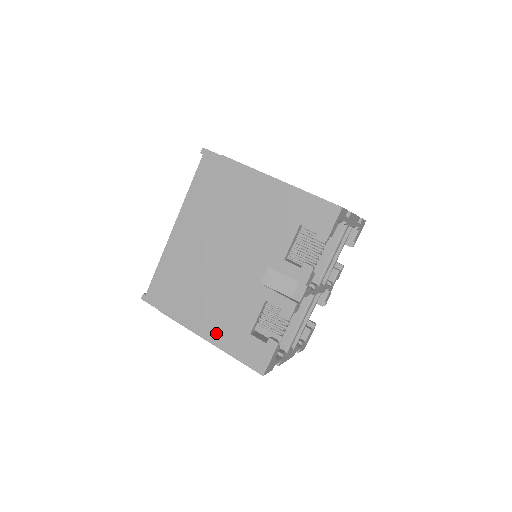
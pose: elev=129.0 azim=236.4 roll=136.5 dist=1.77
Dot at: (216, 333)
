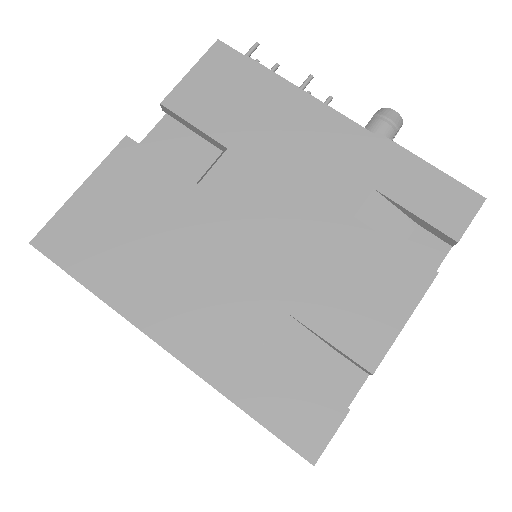
Dot at: occluded
